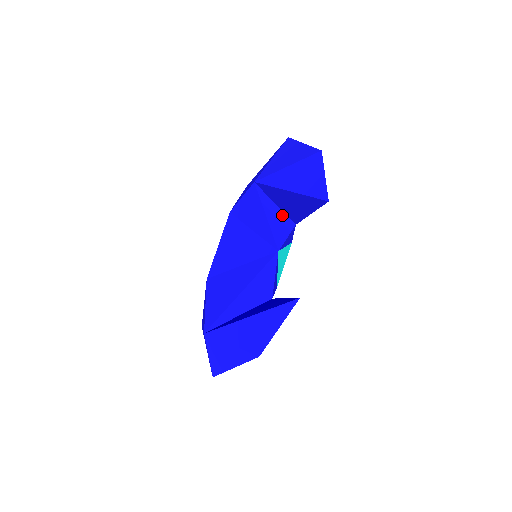
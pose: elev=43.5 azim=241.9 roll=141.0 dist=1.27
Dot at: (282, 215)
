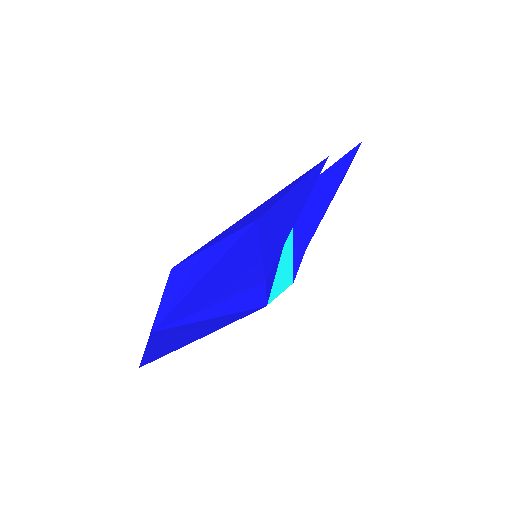
Dot at: occluded
